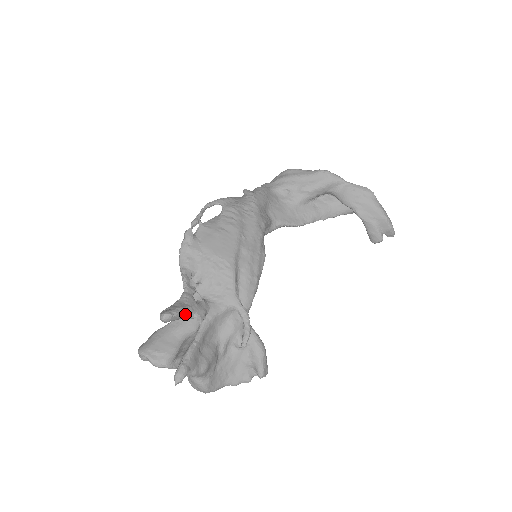
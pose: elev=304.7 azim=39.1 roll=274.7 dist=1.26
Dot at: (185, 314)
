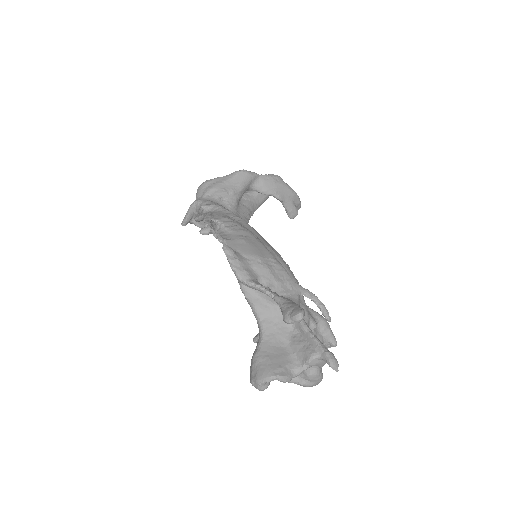
Dot at: occluded
